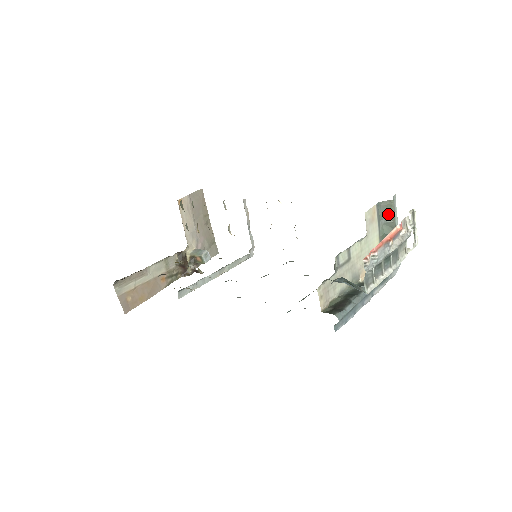
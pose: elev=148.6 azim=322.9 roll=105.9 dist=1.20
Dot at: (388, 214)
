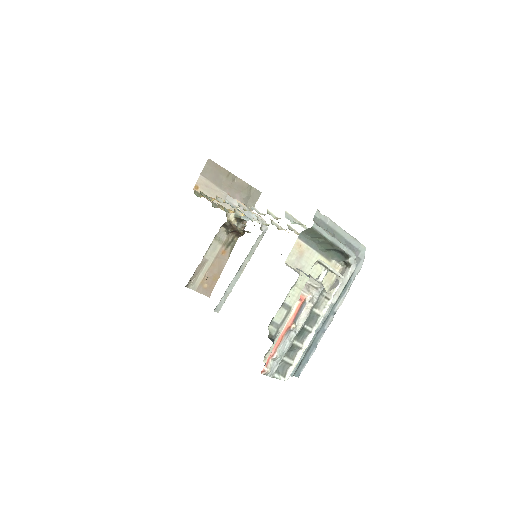
Dot at: (316, 237)
